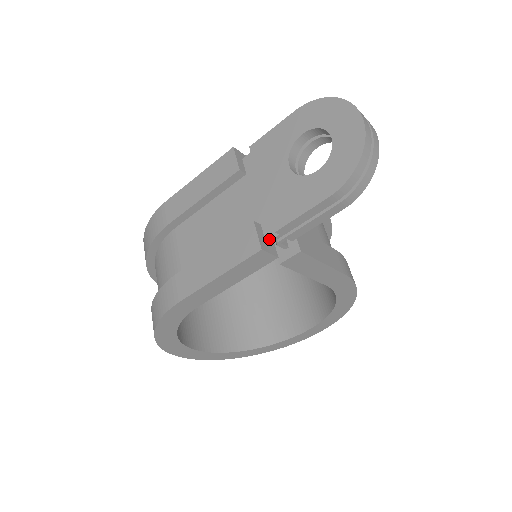
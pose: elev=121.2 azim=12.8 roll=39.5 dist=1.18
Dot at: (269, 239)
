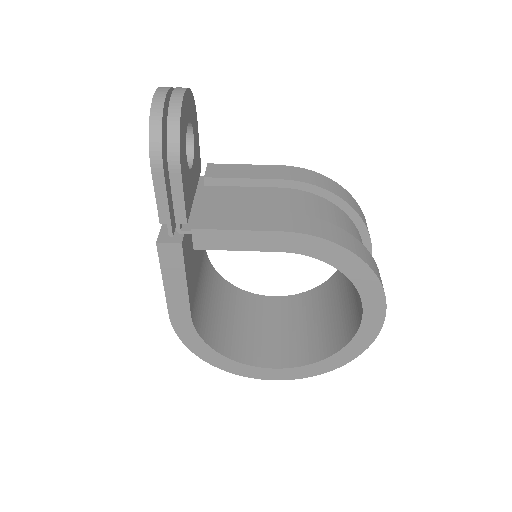
Dot at: (168, 232)
